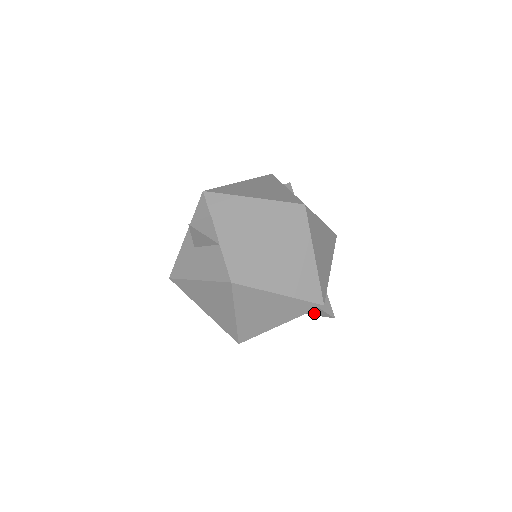
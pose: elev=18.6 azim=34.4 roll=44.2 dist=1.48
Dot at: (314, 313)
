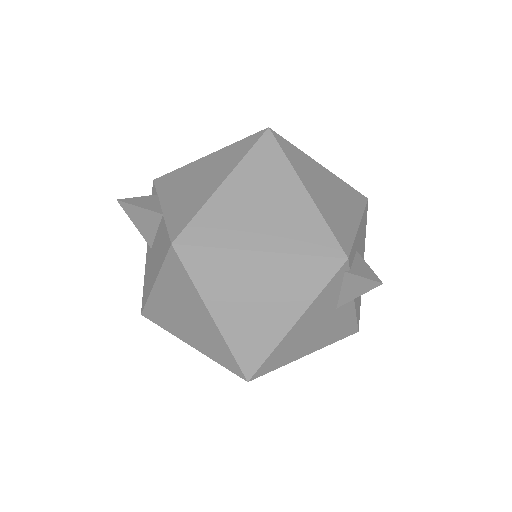
Dot at: (351, 293)
